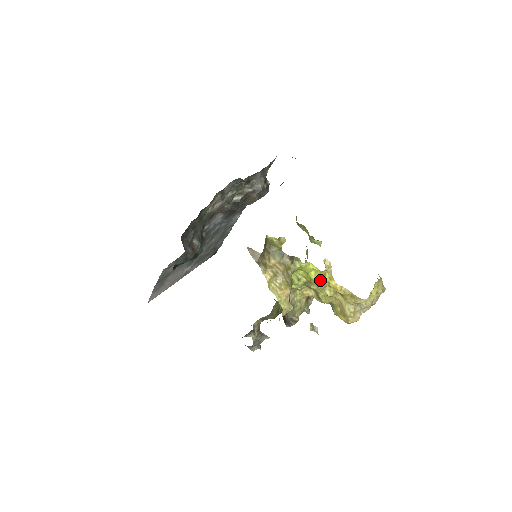
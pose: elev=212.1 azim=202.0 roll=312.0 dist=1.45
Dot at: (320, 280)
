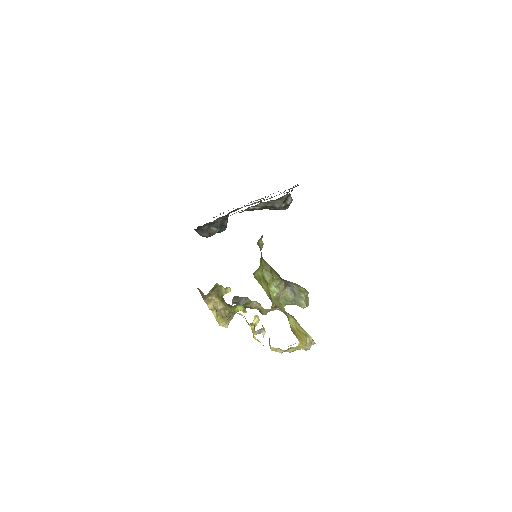
Dot at: (249, 325)
